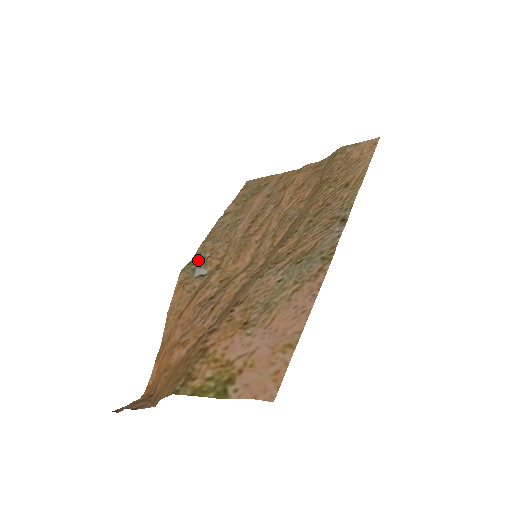
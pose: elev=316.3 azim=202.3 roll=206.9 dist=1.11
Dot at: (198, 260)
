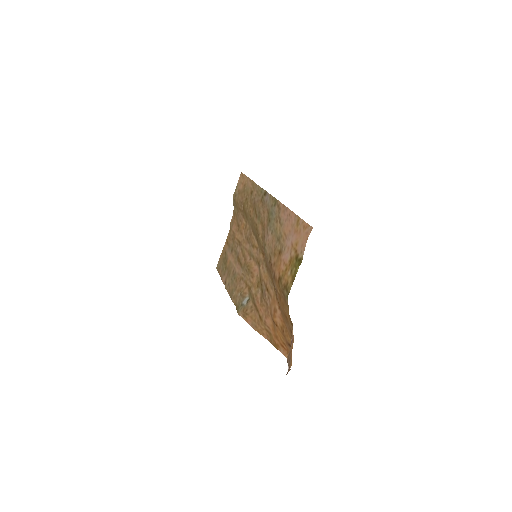
Dot at: (238, 301)
